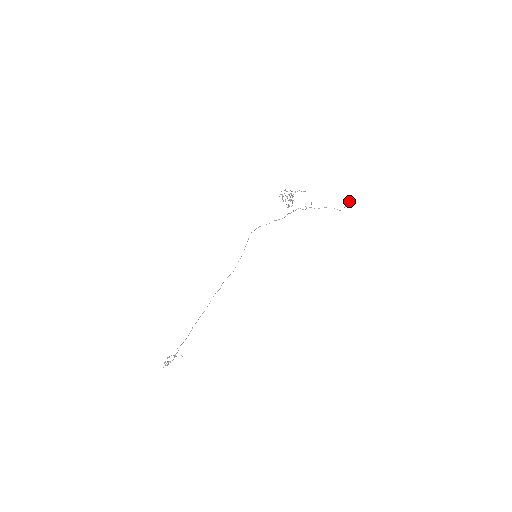
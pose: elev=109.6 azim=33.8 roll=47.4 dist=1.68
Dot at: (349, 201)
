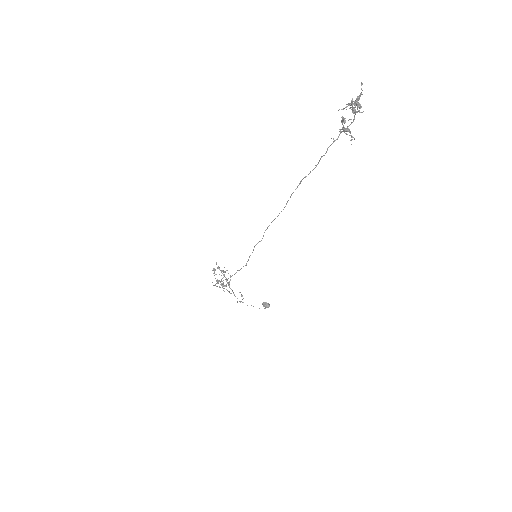
Dot at: occluded
